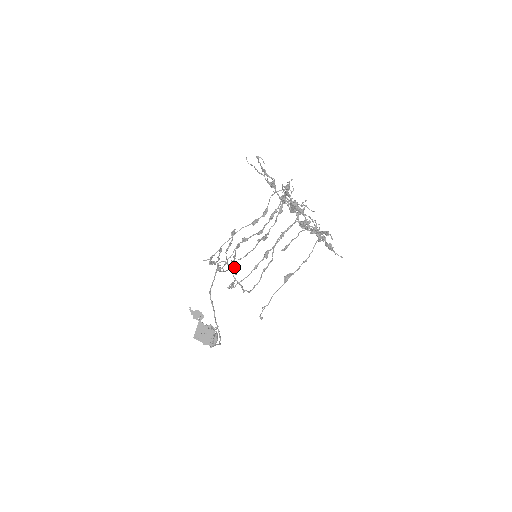
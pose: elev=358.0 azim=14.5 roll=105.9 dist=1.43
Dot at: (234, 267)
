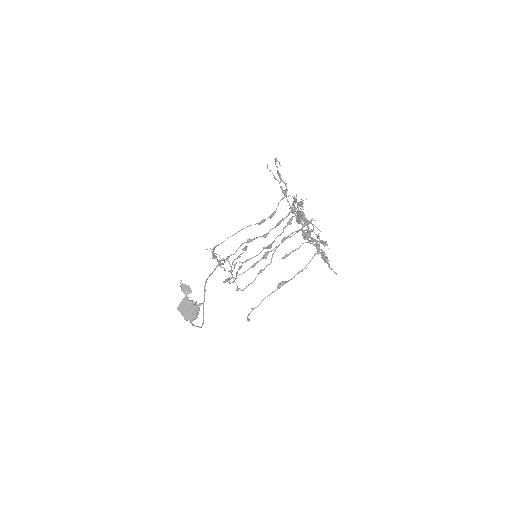
Dot at: (236, 273)
